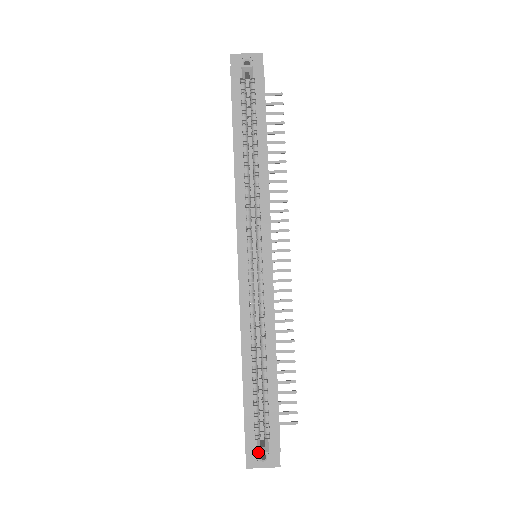
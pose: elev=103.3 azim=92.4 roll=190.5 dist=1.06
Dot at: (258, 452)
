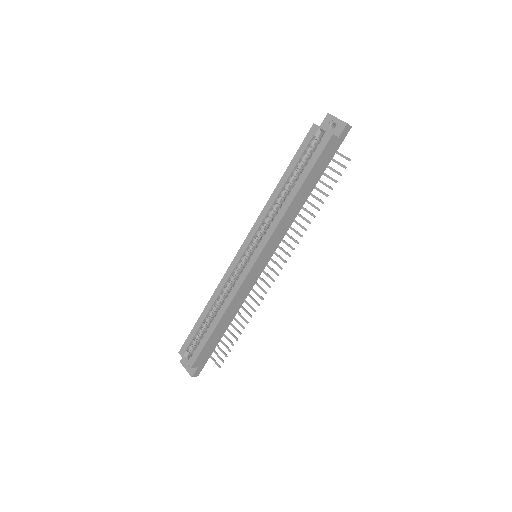
Dot at: (183, 357)
